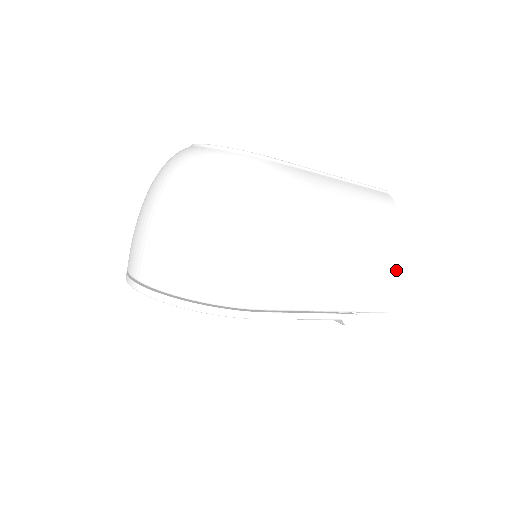
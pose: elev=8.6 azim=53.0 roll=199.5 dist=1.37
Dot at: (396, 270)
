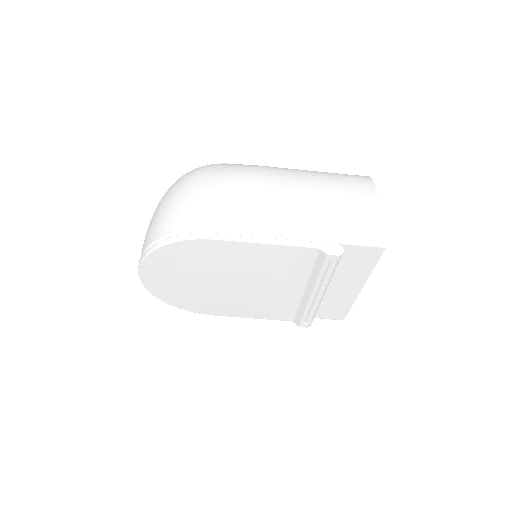
Dot at: (380, 210)
